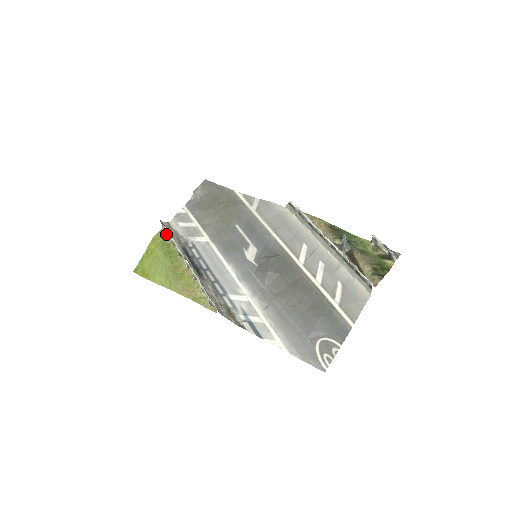
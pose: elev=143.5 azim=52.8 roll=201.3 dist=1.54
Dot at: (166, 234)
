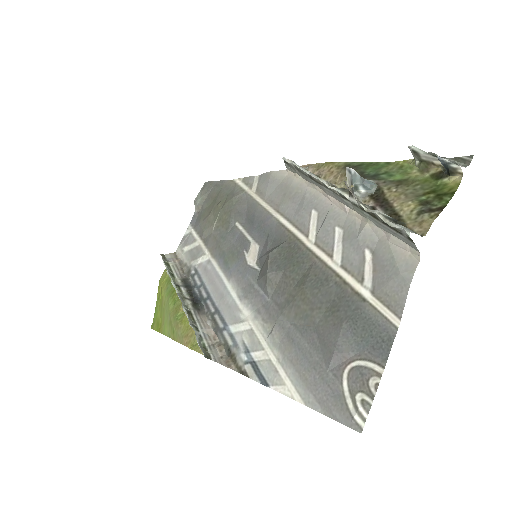
Dot at: occluded
